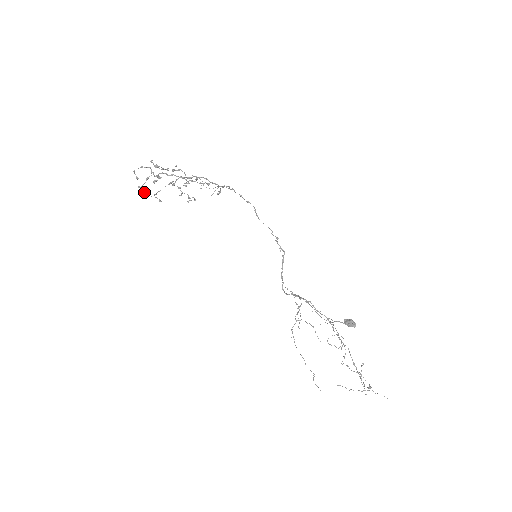
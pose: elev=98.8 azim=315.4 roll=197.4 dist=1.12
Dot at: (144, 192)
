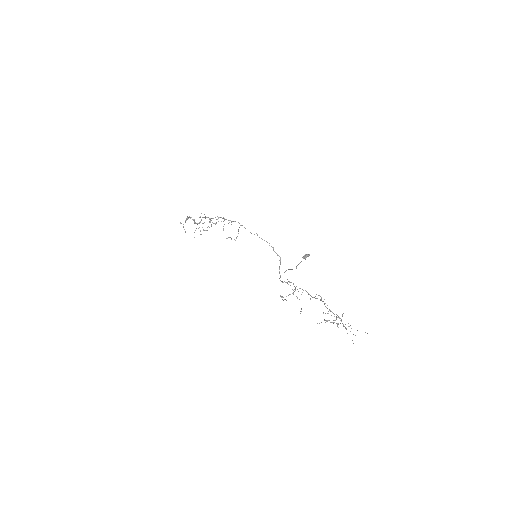
Dot at: occluded
